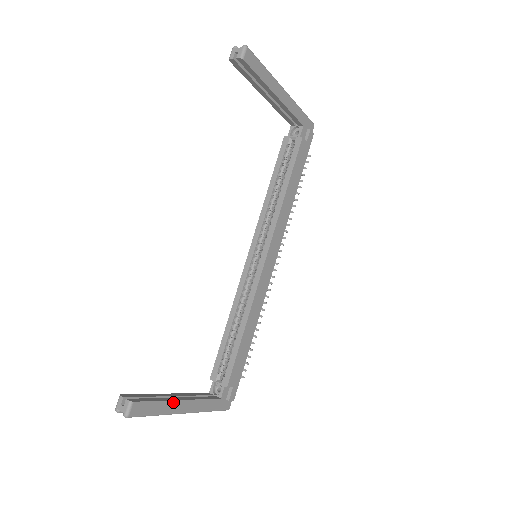
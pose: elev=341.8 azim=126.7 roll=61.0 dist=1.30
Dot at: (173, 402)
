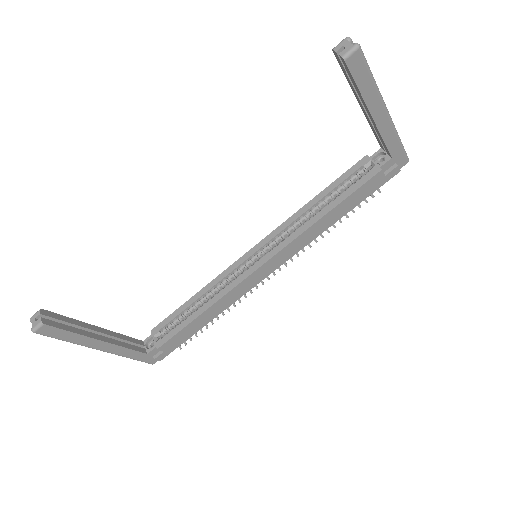
Dot at: (90, 339)
